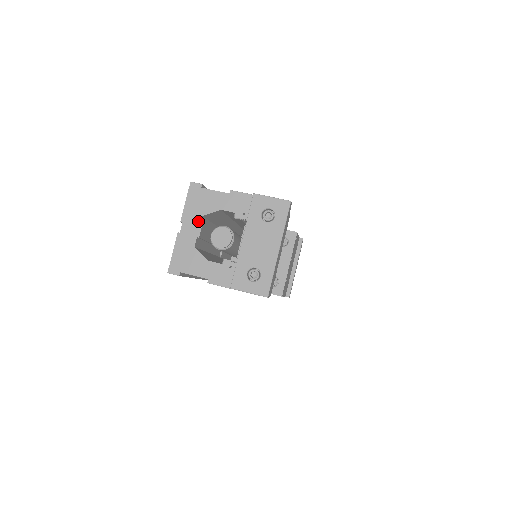
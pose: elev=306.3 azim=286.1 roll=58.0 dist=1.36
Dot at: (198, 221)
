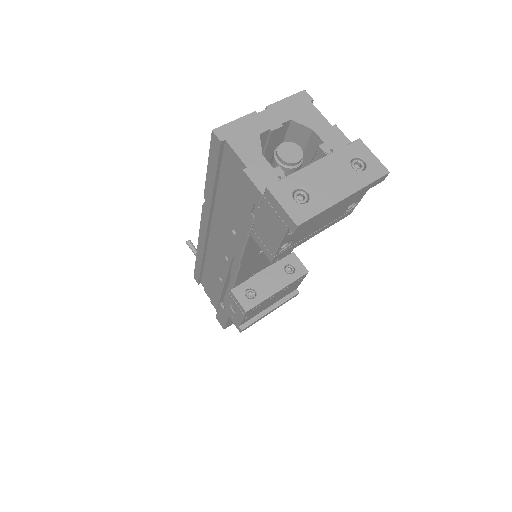
Dot at: (283, 119)
